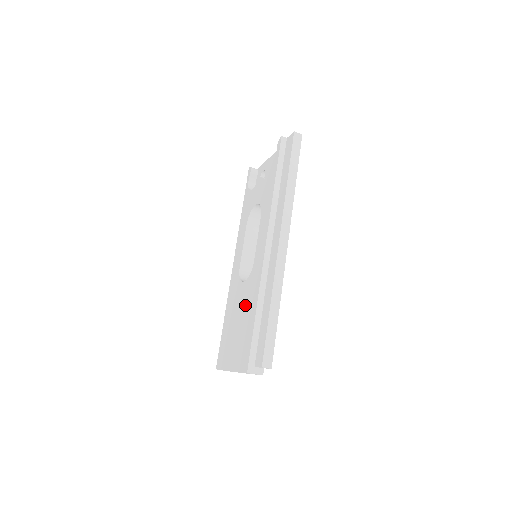
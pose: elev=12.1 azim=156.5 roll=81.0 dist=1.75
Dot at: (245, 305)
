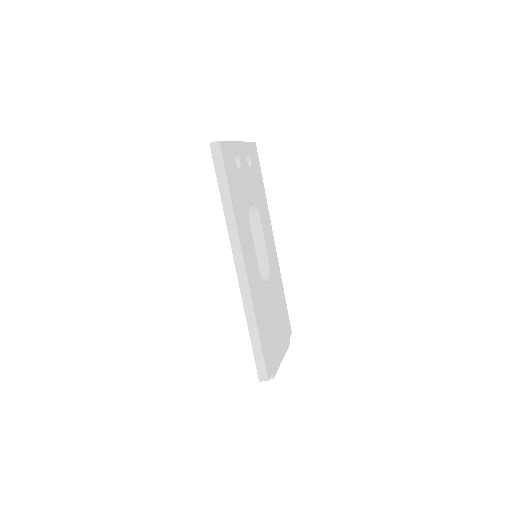
Dot at: occluded
